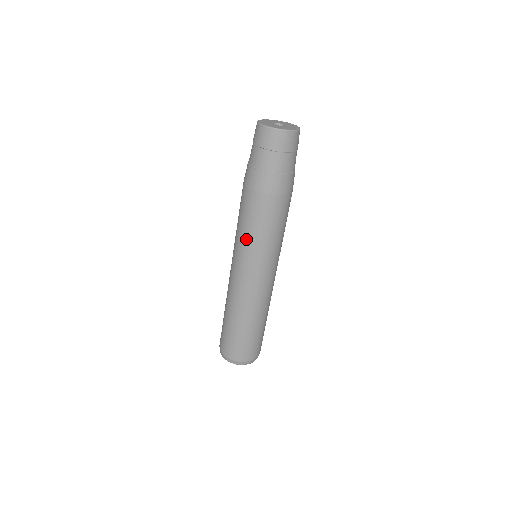
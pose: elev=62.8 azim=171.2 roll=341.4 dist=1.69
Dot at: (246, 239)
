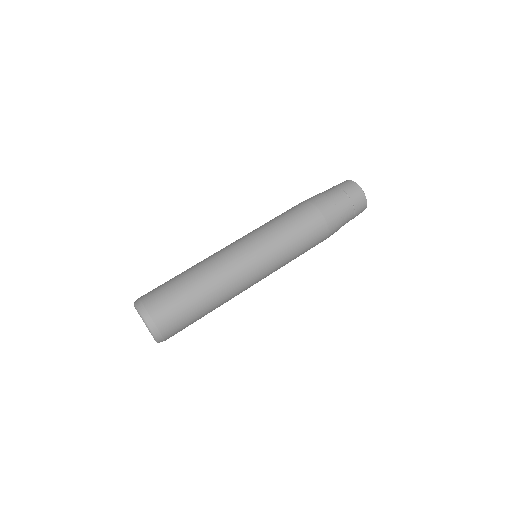
Dot at: (281, 234)
